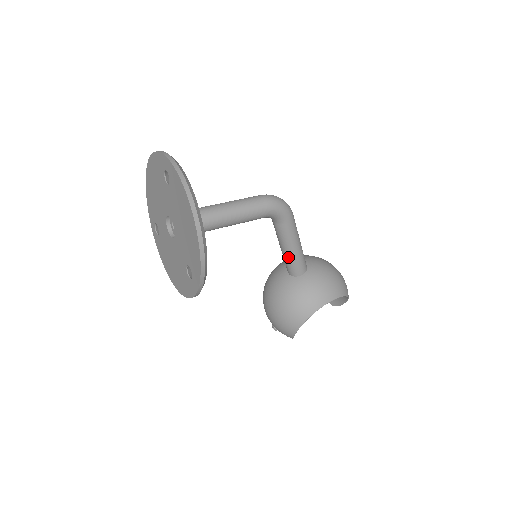
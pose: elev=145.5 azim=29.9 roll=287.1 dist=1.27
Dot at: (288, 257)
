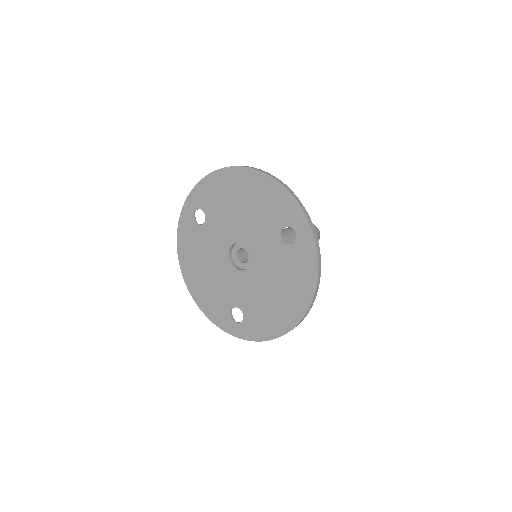
Dot at: occluded
